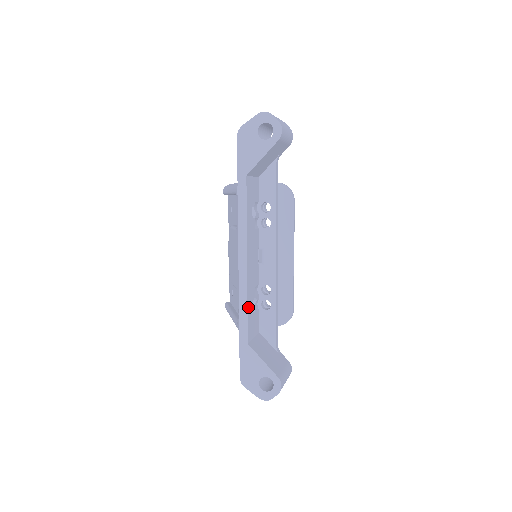
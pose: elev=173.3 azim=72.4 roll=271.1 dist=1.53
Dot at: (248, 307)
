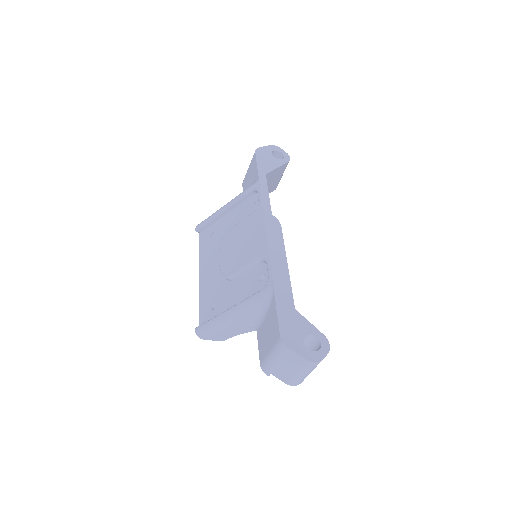
Dot at: (278, 268)
